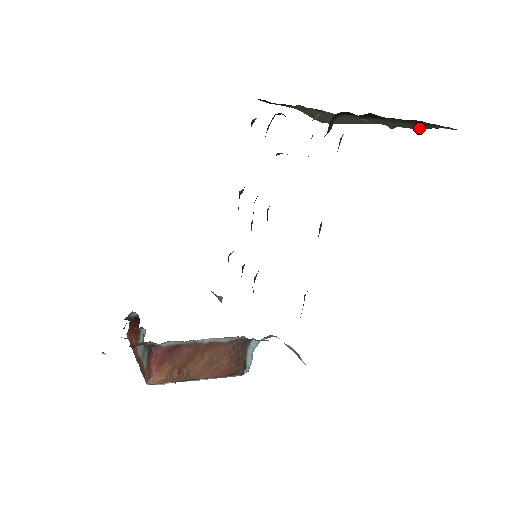
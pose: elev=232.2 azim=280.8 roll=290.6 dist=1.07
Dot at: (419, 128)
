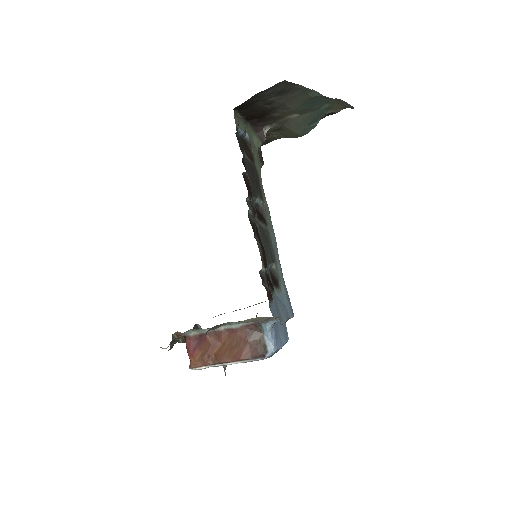
Dot at: (307, 96)
